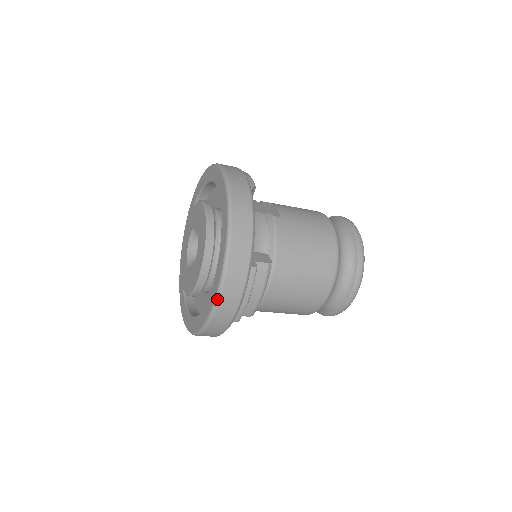
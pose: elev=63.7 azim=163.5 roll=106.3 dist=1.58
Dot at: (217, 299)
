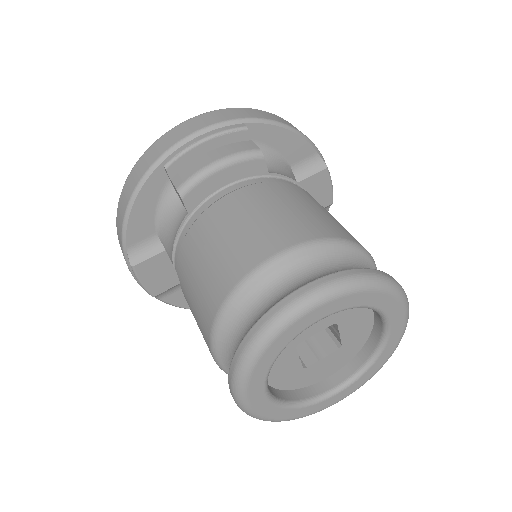
Dot at: (186, 121)
